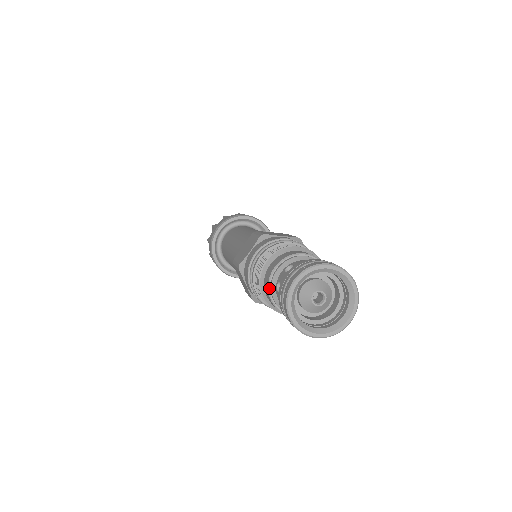
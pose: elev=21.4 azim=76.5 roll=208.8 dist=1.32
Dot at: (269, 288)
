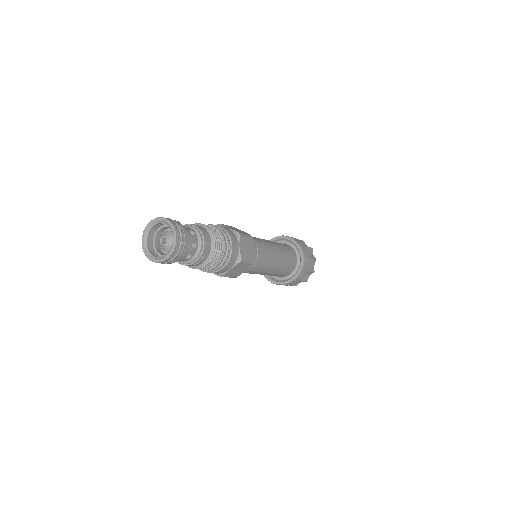
Dot at: occluded
